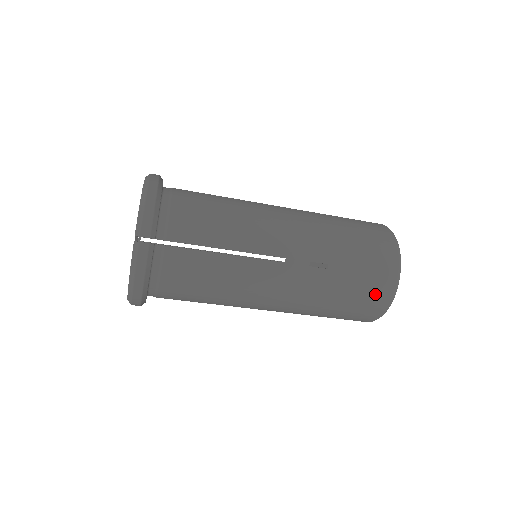
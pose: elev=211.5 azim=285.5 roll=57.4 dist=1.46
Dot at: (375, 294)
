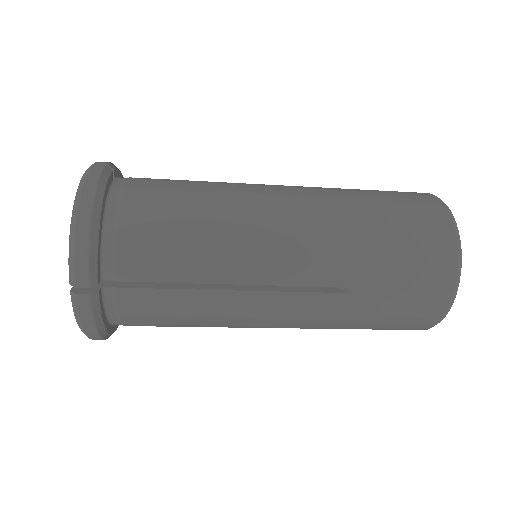
Dot at: (418, 315)
